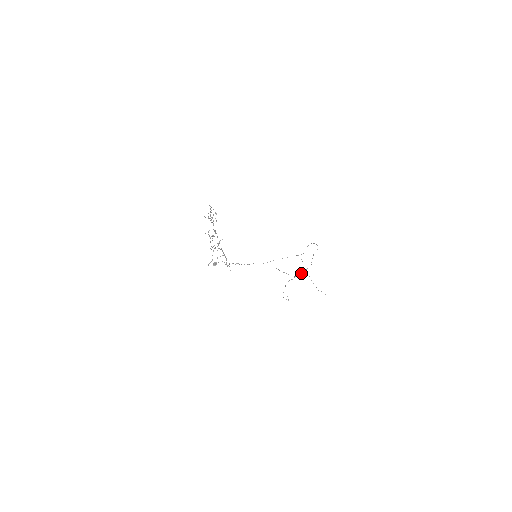
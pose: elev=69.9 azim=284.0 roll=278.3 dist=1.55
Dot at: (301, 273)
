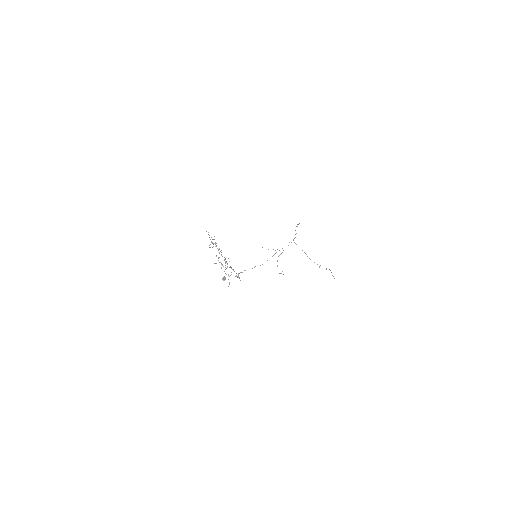
Dot at: occluded
